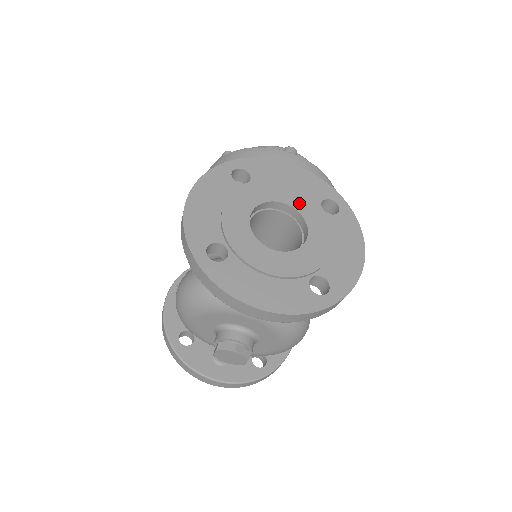
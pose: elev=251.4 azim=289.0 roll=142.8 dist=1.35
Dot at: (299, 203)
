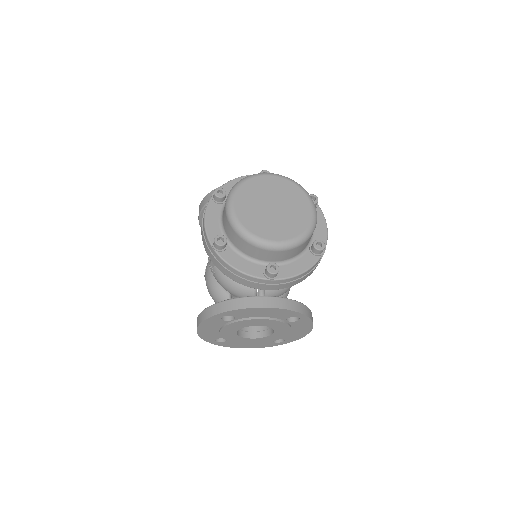
Dot at: (269, 324)
